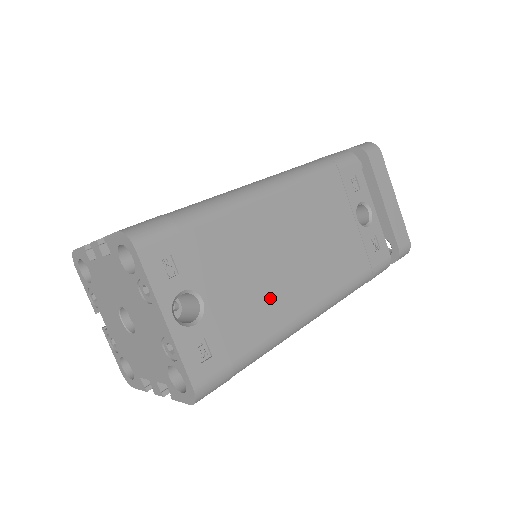
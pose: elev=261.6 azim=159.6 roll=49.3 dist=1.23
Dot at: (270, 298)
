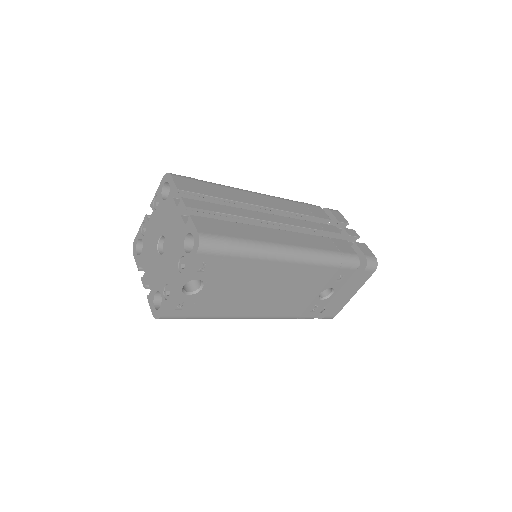
Dot at: (234, 303)
